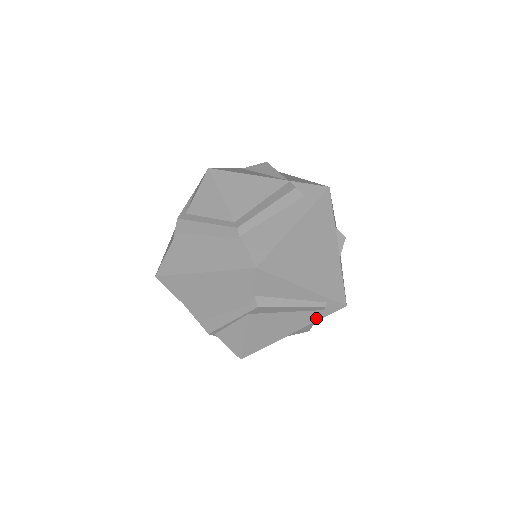
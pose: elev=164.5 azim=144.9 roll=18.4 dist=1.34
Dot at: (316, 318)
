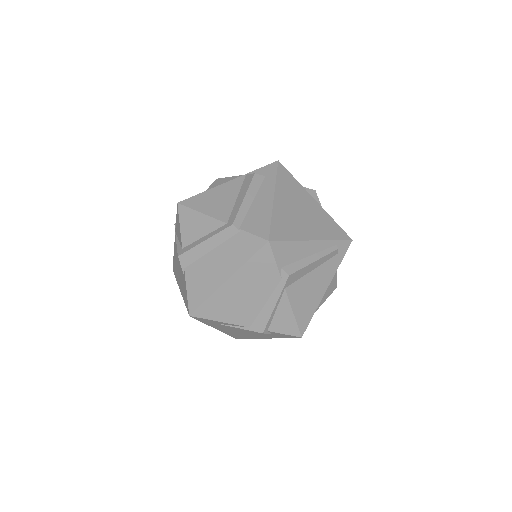
Dot at: (337, 264)
